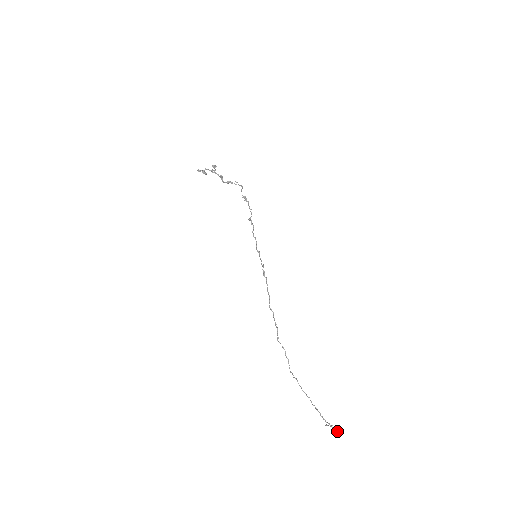
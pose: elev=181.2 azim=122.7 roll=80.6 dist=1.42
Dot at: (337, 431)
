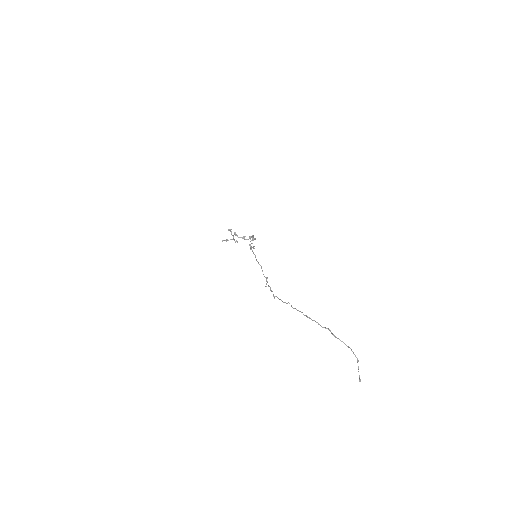
Dot at: (339, 339)
